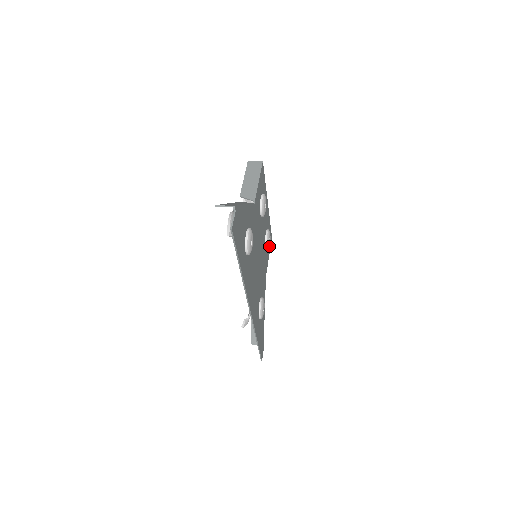
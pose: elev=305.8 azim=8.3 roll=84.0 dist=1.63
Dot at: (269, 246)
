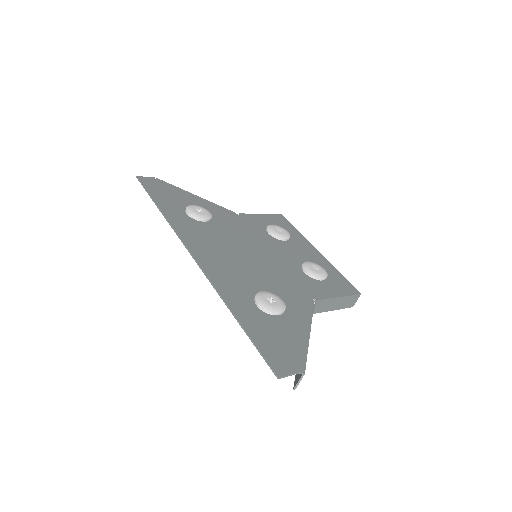
Dot at: (316, 274)
